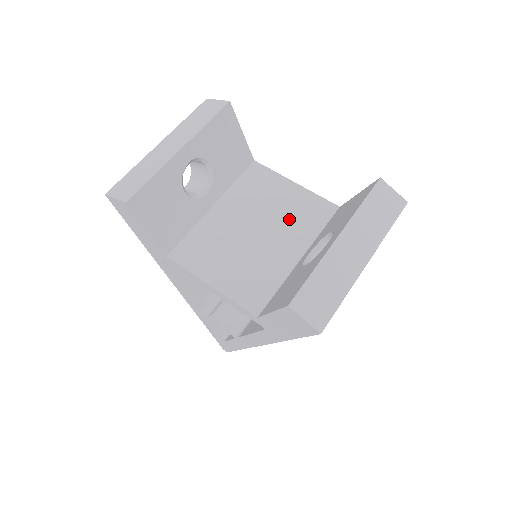
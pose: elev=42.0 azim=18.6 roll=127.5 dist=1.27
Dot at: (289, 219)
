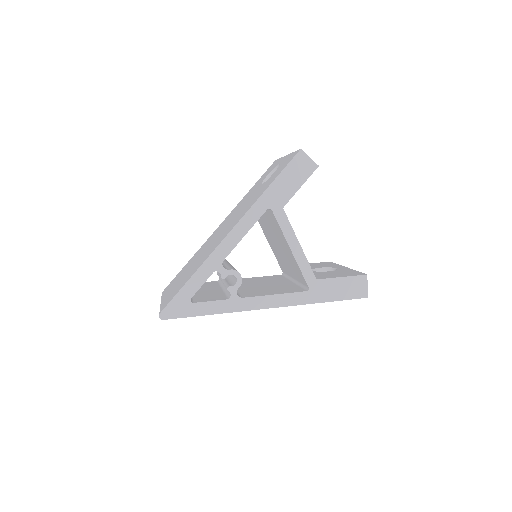
Dot at: occluded
